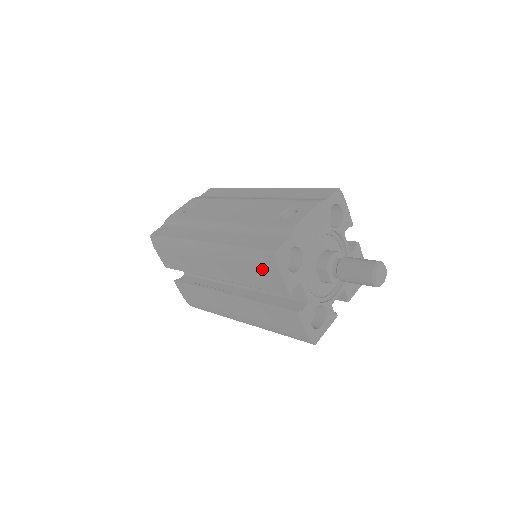
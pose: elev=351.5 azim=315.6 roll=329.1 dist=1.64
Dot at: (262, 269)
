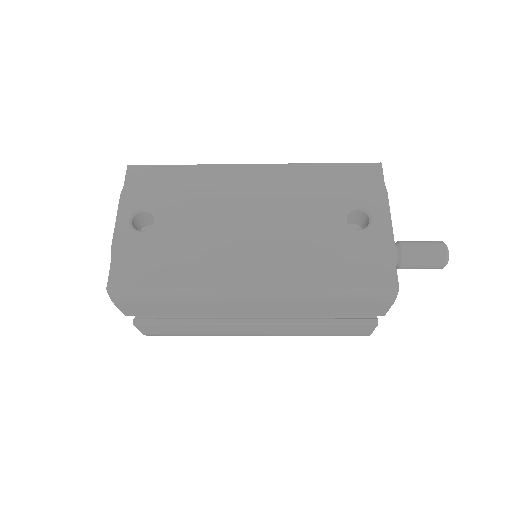
Dot at: (363, 304)
